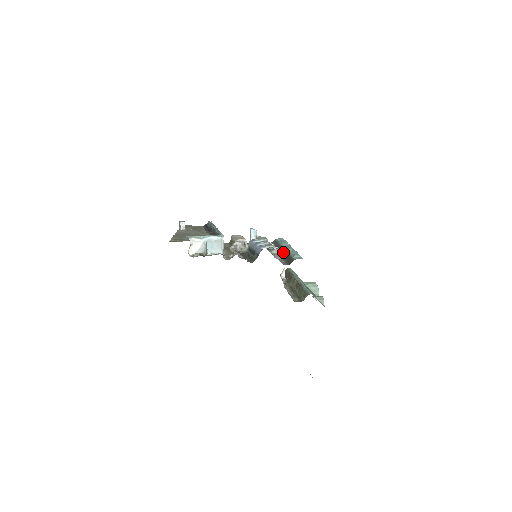
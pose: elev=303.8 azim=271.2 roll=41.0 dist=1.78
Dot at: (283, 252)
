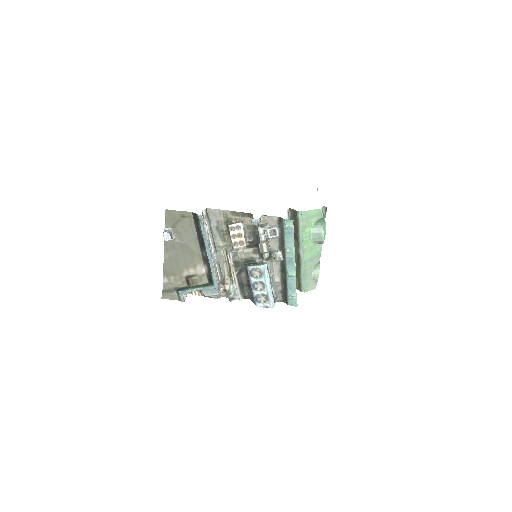
Dot at: (284, 270)
